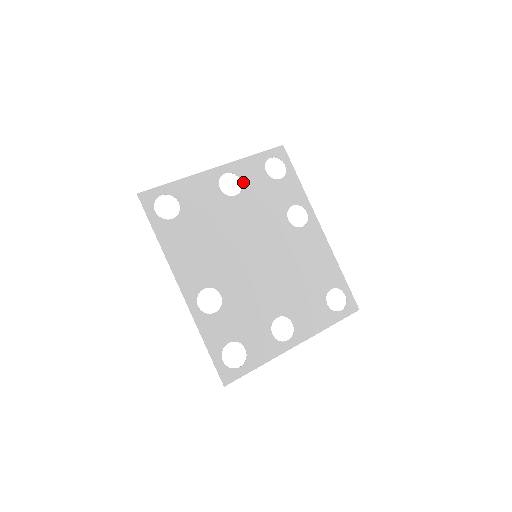
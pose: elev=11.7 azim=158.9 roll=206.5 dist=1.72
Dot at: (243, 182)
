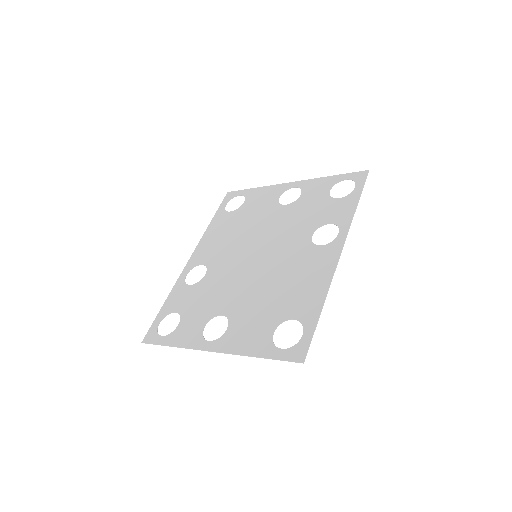
Dot at: (302, 196)
